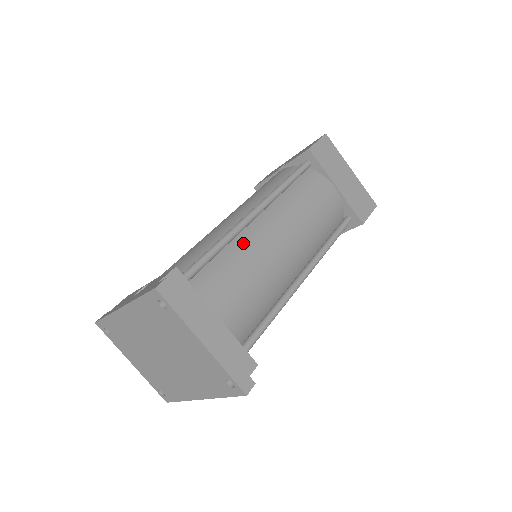
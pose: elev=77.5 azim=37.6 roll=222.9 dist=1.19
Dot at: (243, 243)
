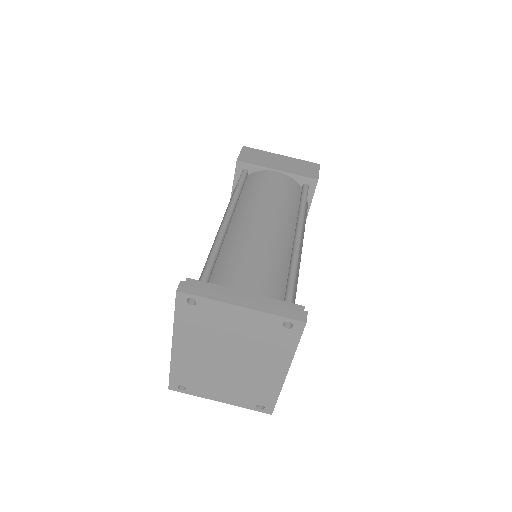
Dot at: (231, 241)
